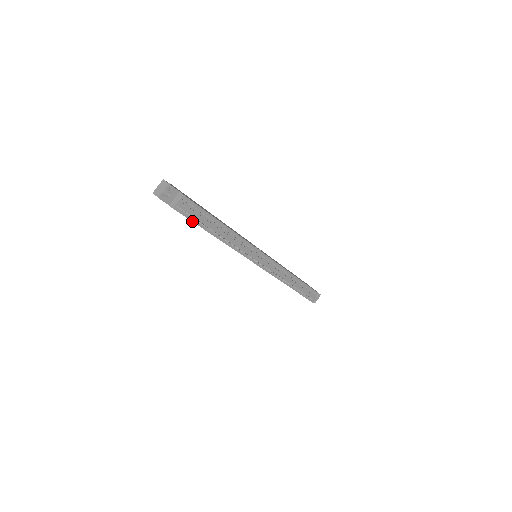
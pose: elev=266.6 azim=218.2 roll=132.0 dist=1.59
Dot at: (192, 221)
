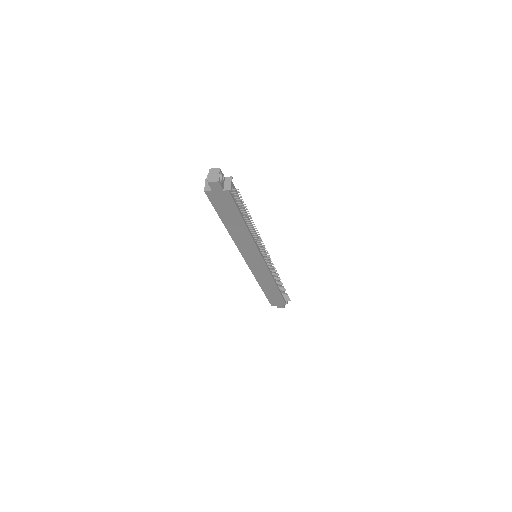
Dot at: (237, 207)
